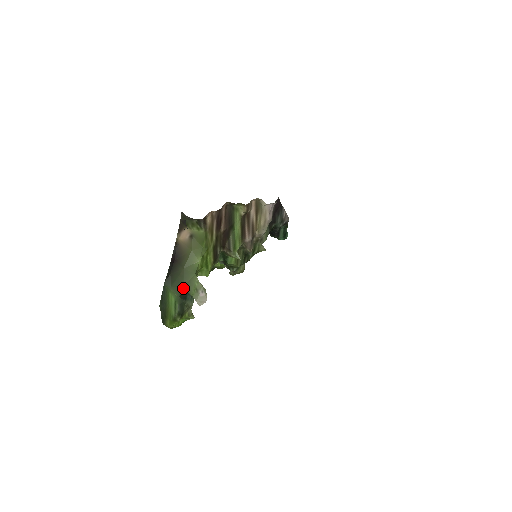
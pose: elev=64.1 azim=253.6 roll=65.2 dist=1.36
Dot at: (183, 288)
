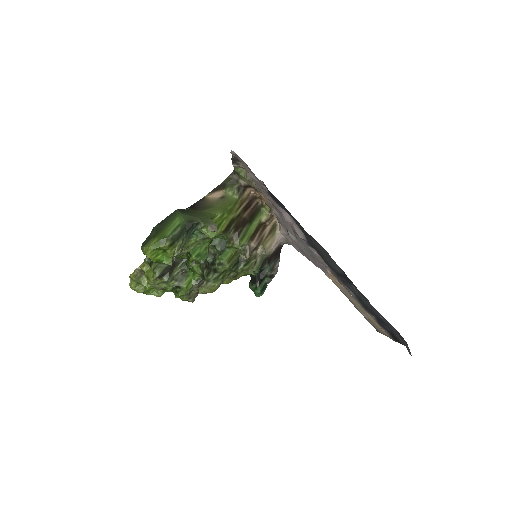
Dot at: (195, 218)
